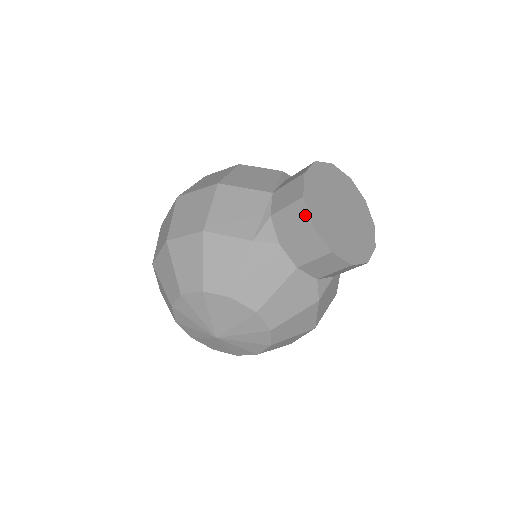
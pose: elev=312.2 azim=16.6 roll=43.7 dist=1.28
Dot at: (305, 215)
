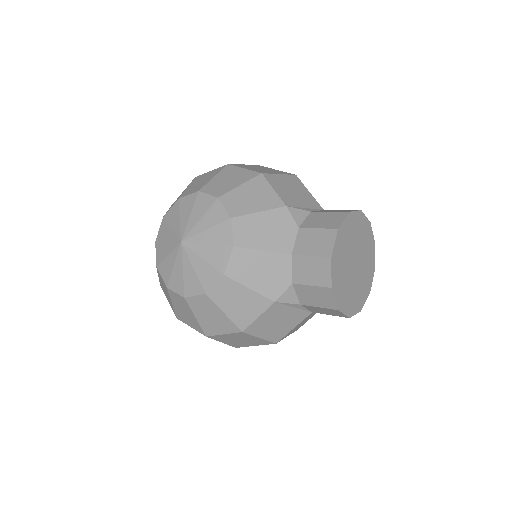
Dot at: (339, 221)
